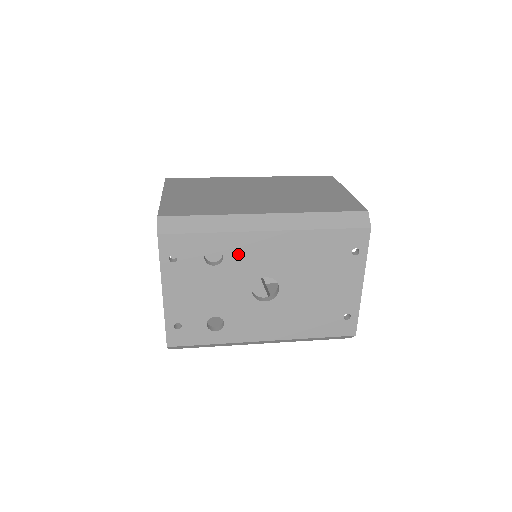
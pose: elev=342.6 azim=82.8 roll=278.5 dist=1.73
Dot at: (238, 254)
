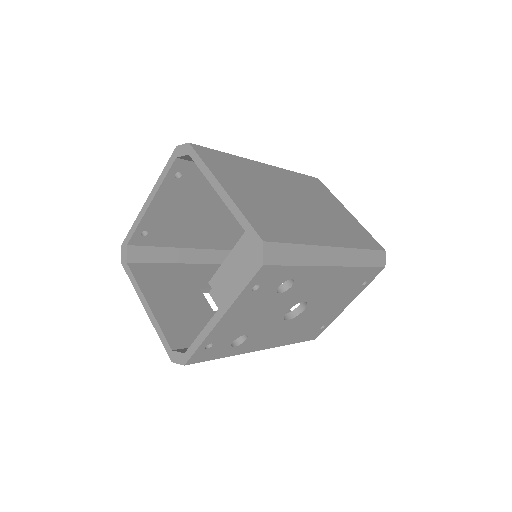
Dot at: (303, 284)
